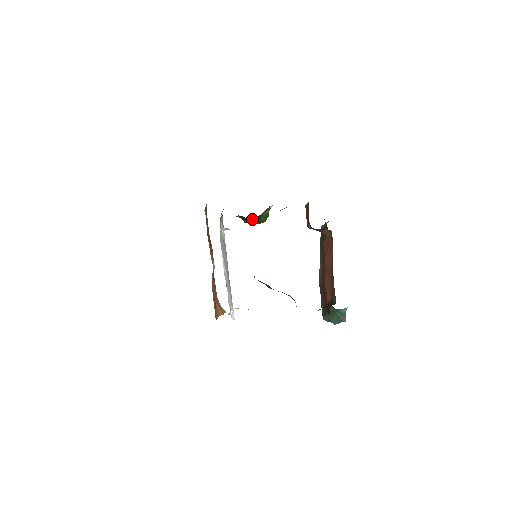
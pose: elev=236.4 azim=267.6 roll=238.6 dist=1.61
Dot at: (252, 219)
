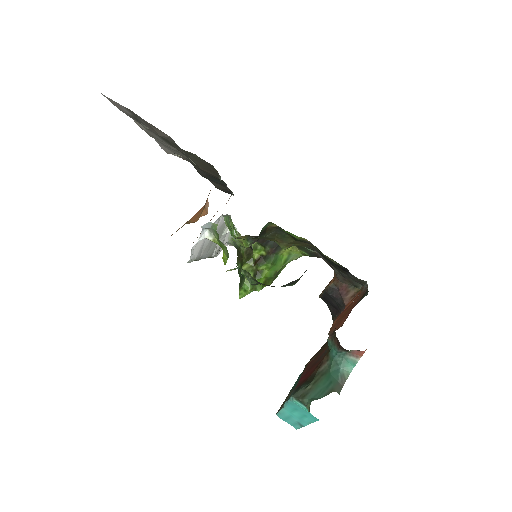
Dot at: (260, 257)
